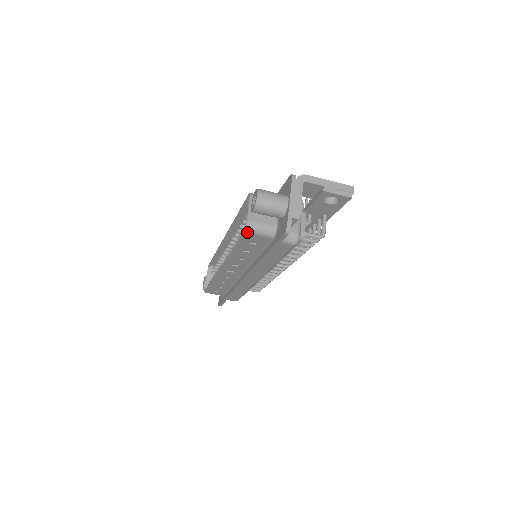
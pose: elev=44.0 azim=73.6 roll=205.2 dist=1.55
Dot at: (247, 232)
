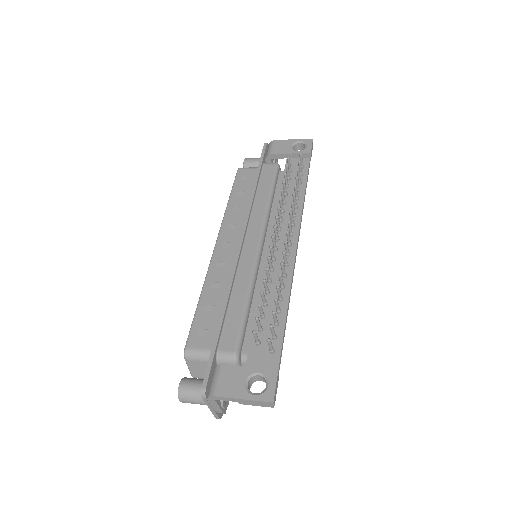
Dot at: occluded
